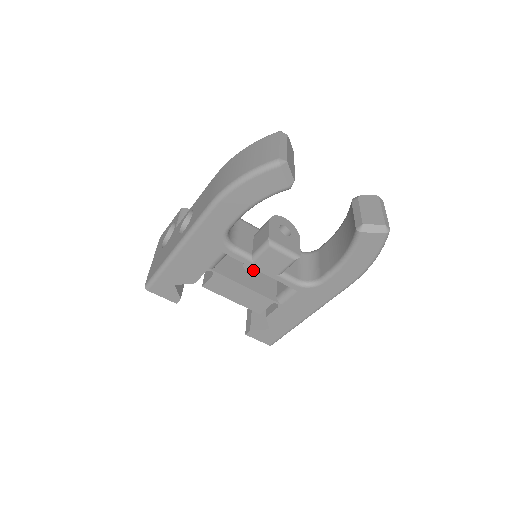
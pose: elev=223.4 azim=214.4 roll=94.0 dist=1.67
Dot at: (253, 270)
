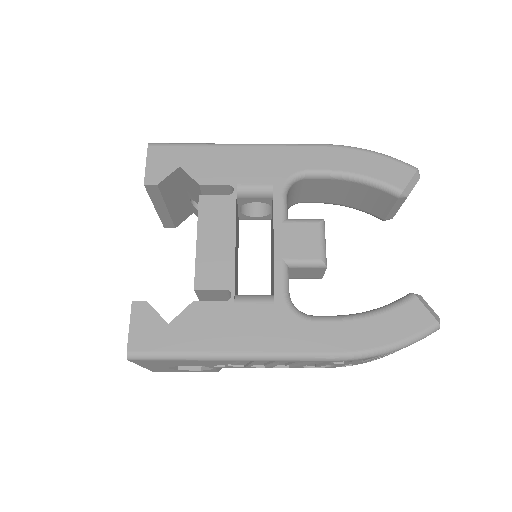
Dot at: occluded
